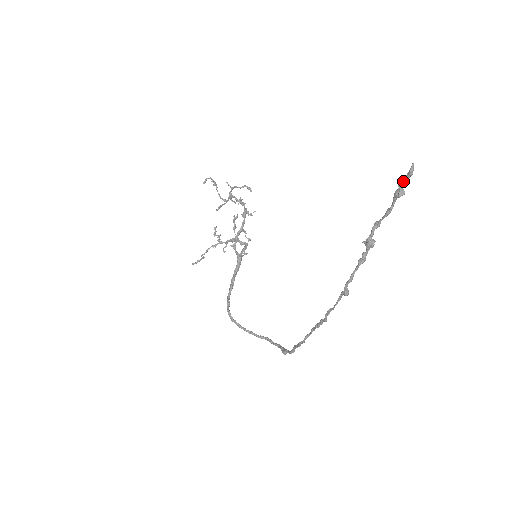
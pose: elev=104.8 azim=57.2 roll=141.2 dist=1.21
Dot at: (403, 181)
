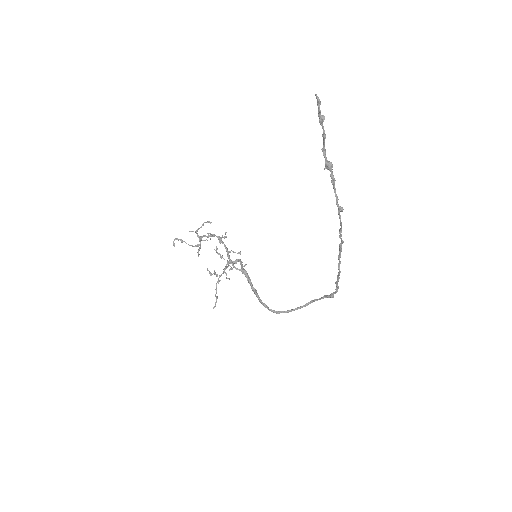
Dot at: (318, 109)
